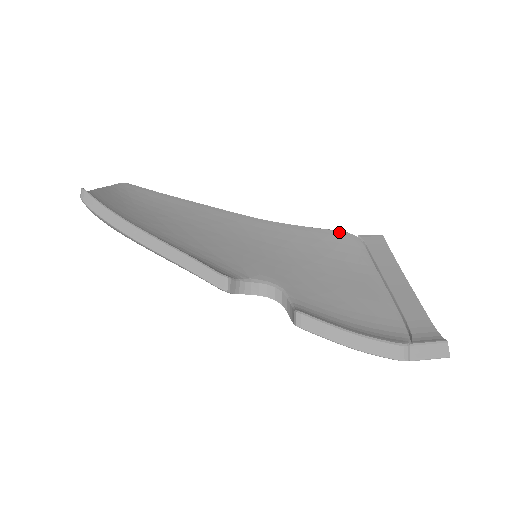
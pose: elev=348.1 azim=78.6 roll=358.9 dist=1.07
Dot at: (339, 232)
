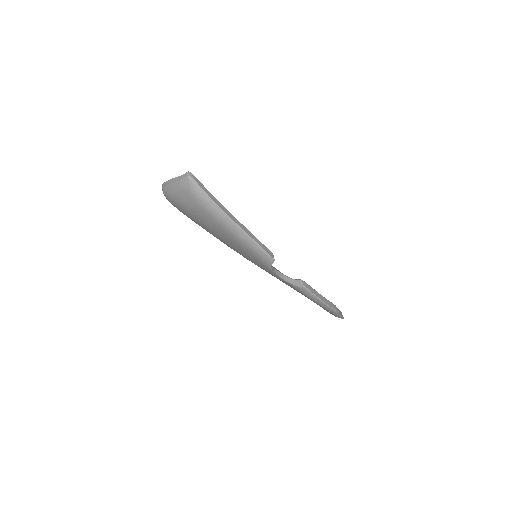
Dot at: occluded
